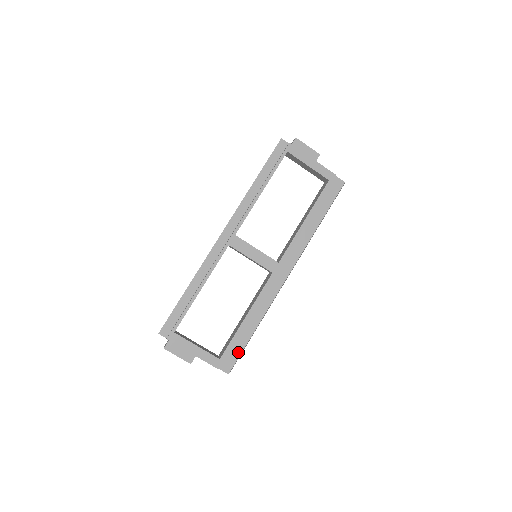
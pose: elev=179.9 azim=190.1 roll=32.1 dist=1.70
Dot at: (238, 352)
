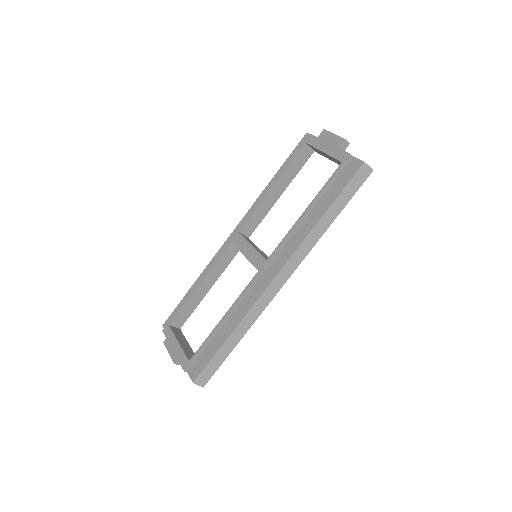
Dot at: (208, 359)
